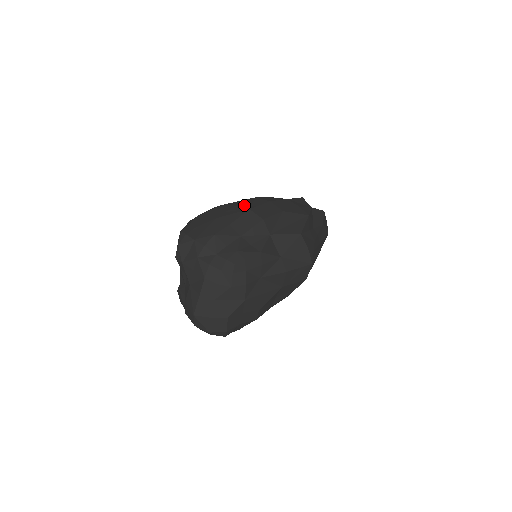
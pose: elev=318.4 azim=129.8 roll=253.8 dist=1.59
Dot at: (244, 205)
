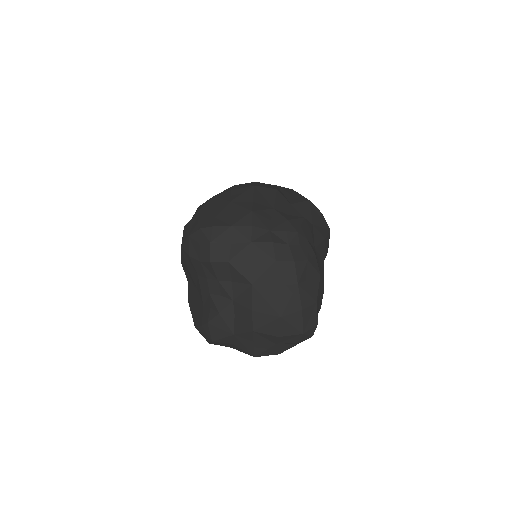
Dot at: (240, 187)
